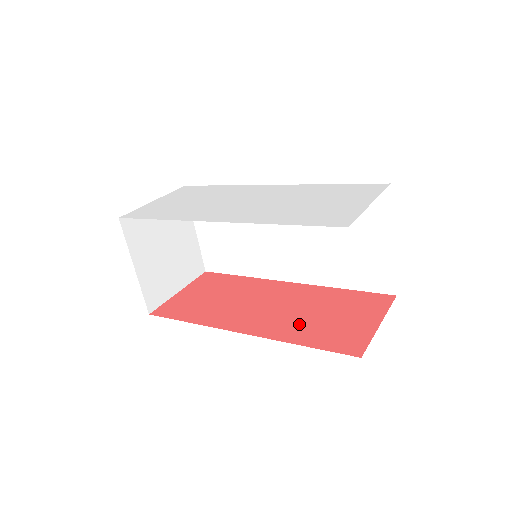
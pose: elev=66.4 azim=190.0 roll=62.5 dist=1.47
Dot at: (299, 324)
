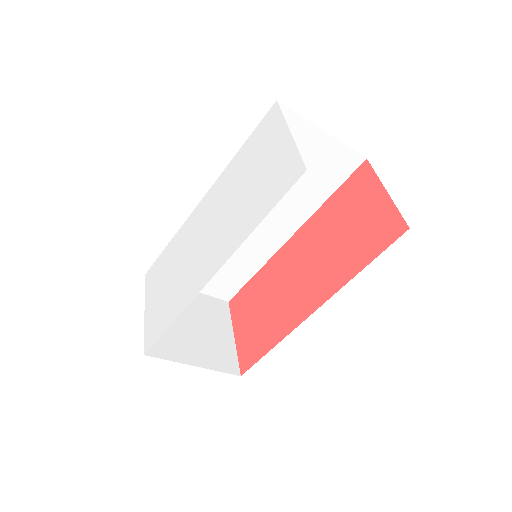
Dot at: (339, 258)
